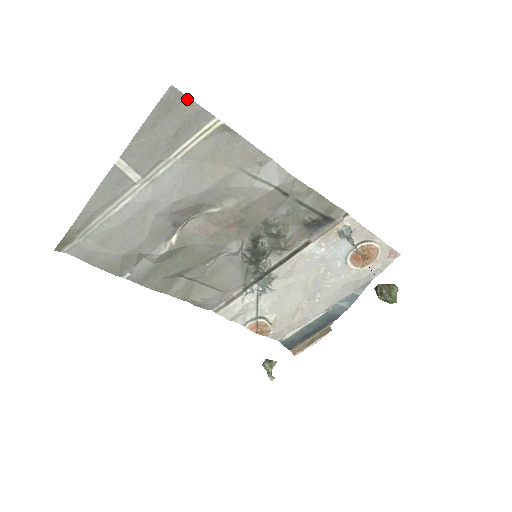
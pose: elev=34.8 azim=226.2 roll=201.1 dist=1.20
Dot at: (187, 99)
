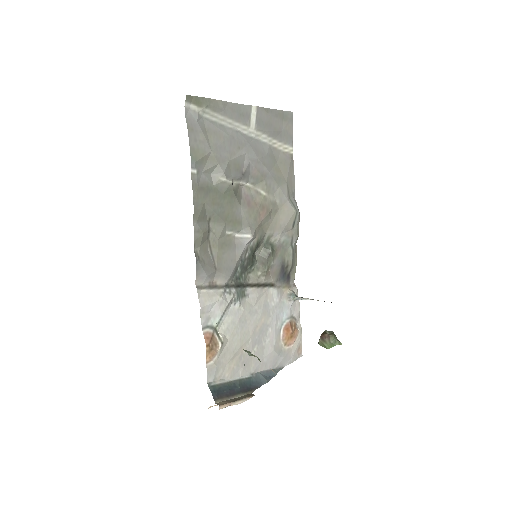
Dot at: (292, 125)
